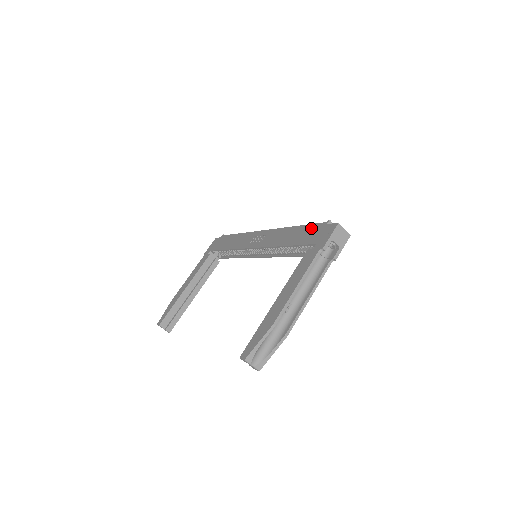
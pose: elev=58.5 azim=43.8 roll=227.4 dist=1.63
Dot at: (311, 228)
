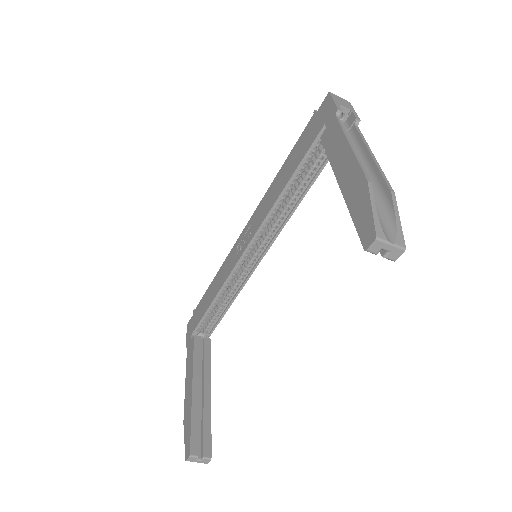
Dot at: (301, 140)
